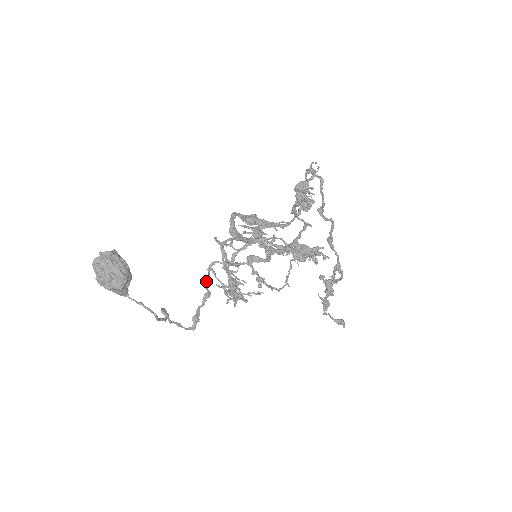
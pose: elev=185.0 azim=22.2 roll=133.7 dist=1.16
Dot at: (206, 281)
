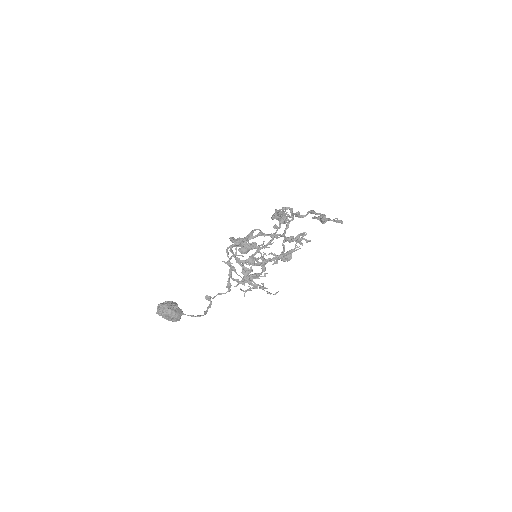
Dot at: occluded
